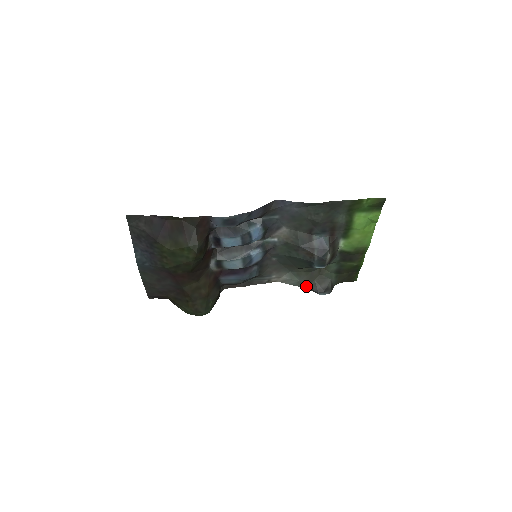
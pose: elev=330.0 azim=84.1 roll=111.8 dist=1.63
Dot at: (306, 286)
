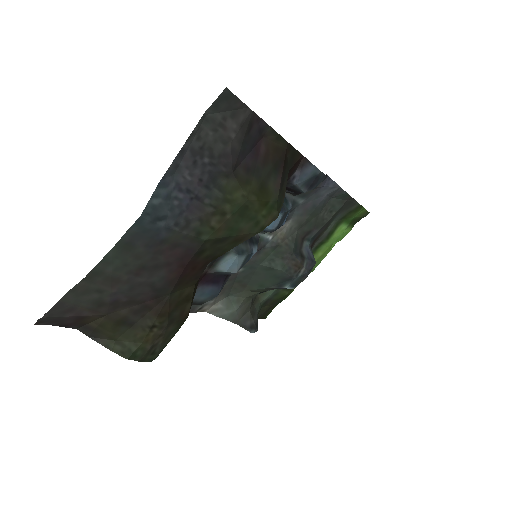
Dot at: (238, 320)
